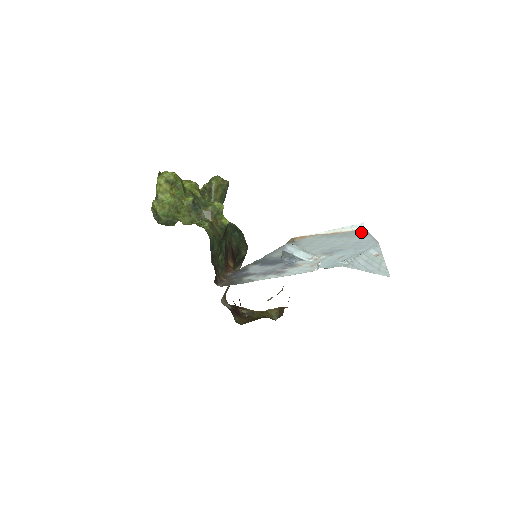
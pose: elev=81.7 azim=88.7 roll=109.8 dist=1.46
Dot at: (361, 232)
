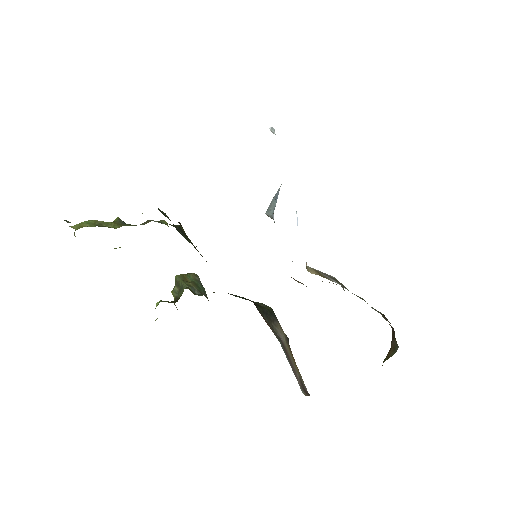
Dot at: occluded
